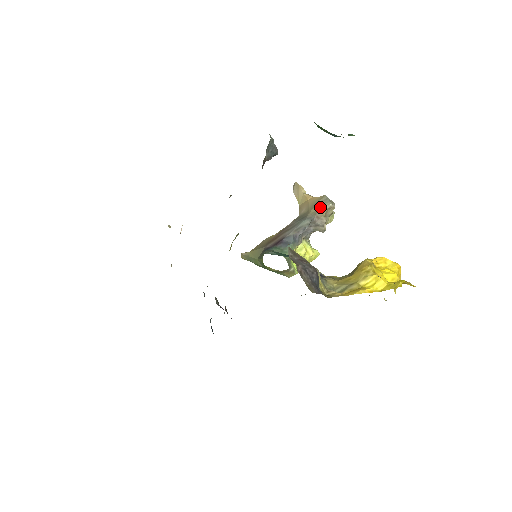
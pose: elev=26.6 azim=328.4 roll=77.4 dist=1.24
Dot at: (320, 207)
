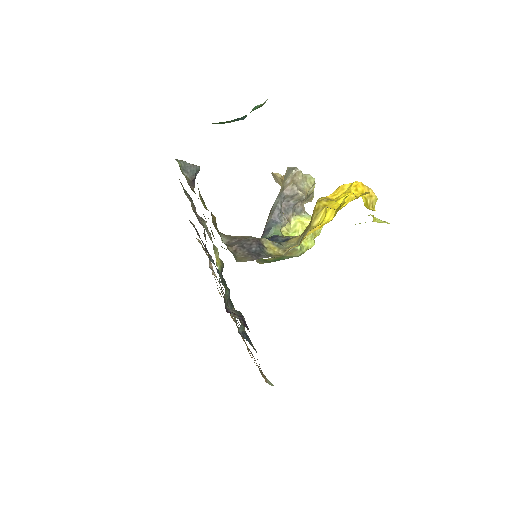
Dot at: (286, 180)
